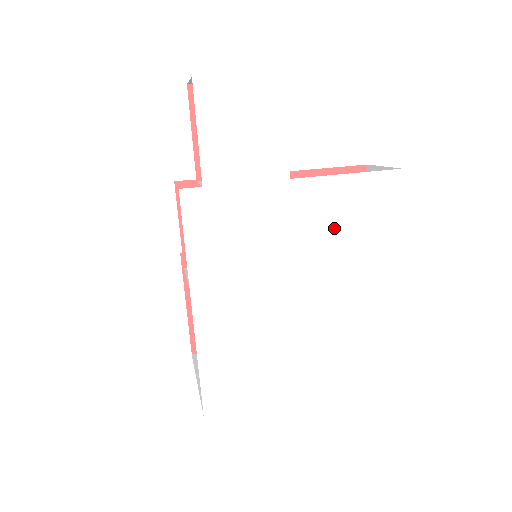
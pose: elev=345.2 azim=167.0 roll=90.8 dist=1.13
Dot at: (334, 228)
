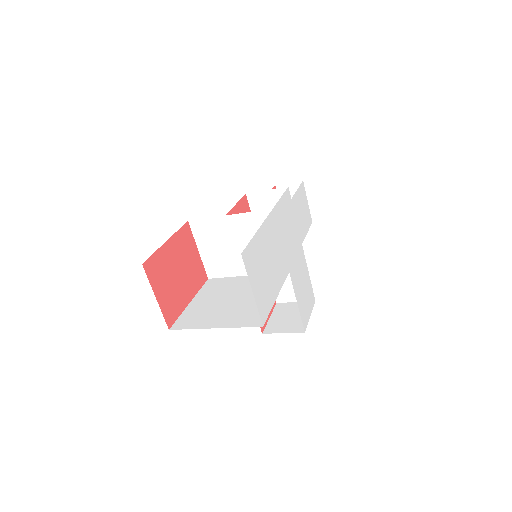
Dot at: (301, 281)
